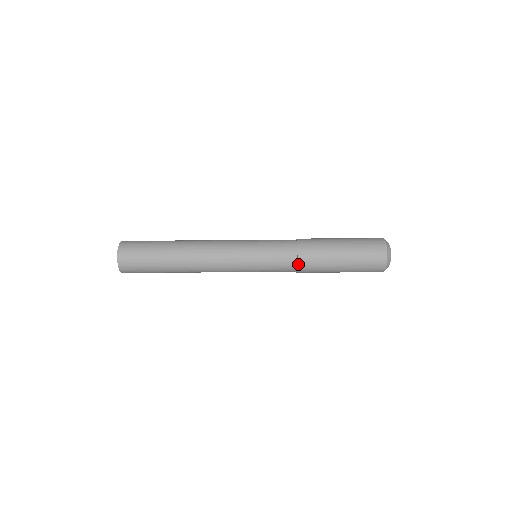
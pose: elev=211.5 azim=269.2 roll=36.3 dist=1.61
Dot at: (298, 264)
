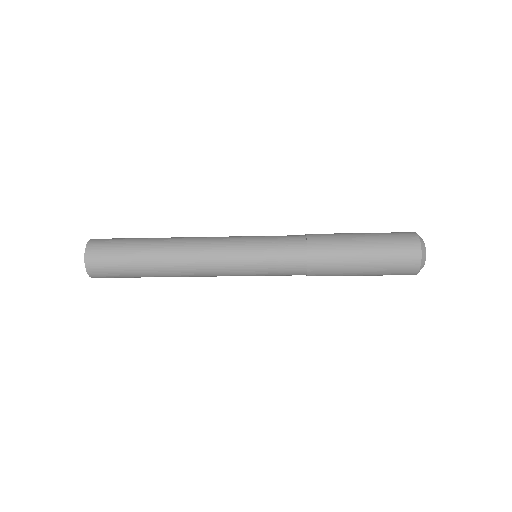
Dot at: (308, 274)
